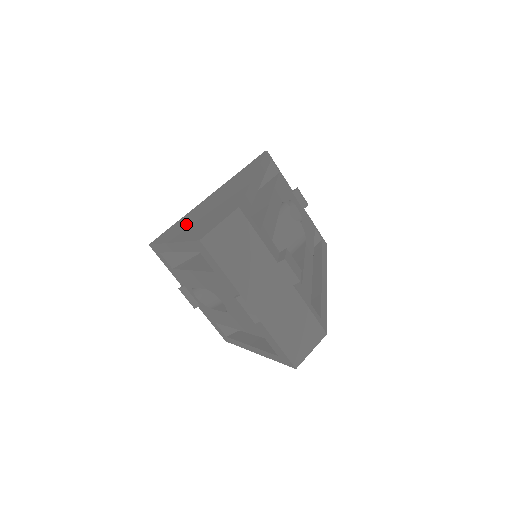
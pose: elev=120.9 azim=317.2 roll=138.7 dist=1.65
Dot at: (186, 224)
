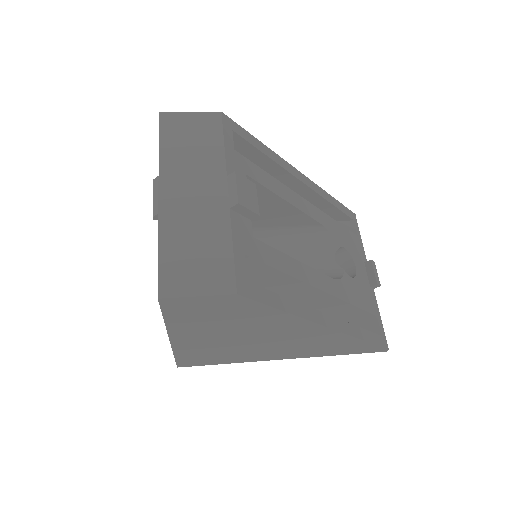
Dot at: occluded
